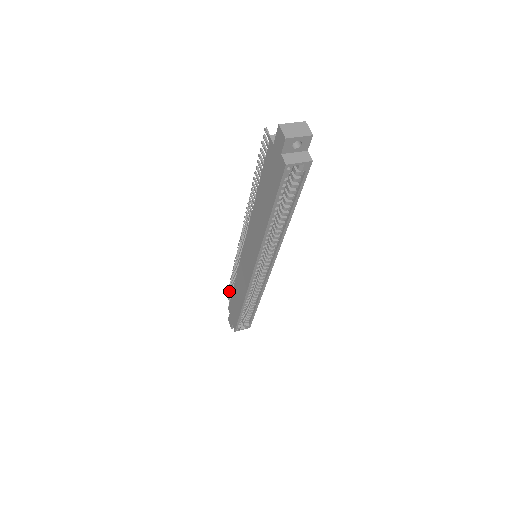
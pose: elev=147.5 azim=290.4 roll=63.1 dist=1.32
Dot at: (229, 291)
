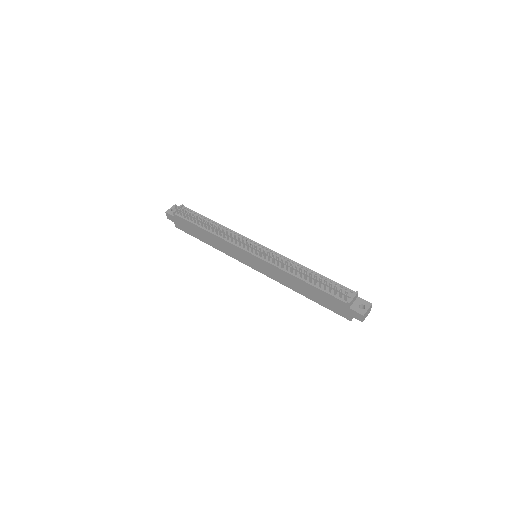
Dot at: (183, 211)
